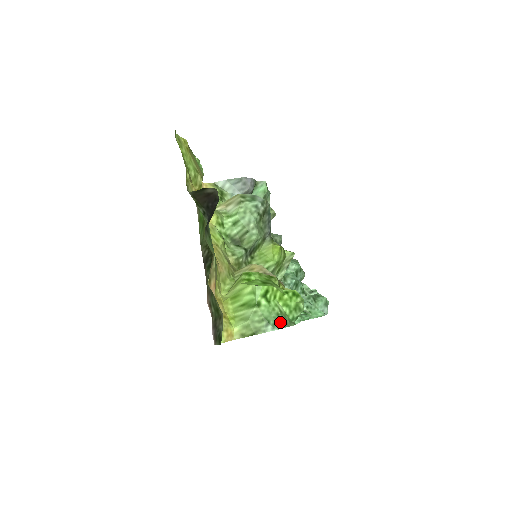
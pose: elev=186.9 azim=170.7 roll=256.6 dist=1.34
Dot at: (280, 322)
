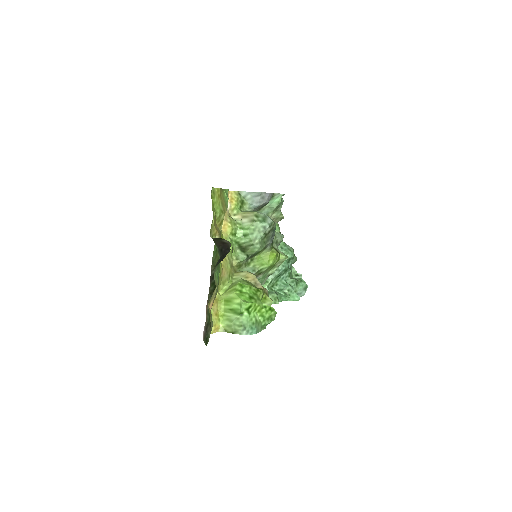
Dot at: (253, 329)
